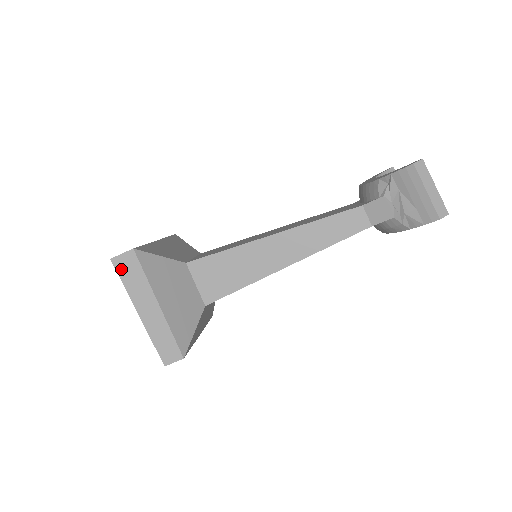
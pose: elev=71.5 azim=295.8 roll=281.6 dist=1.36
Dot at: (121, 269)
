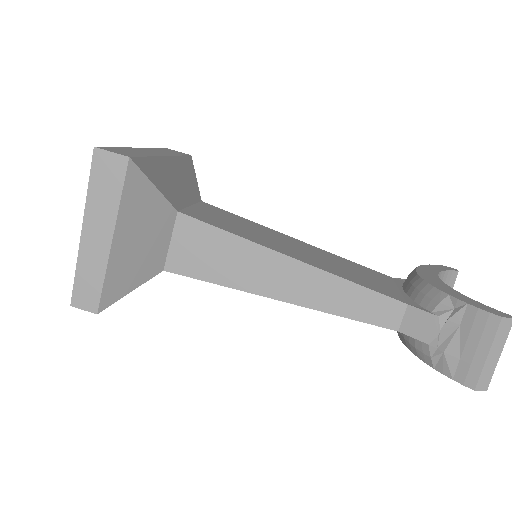
Dot at: (98, 168)
